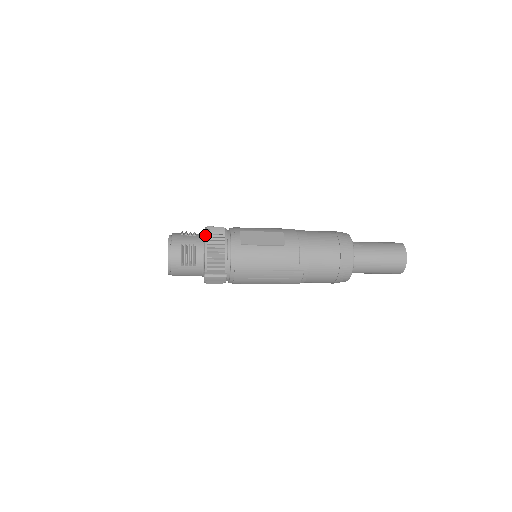
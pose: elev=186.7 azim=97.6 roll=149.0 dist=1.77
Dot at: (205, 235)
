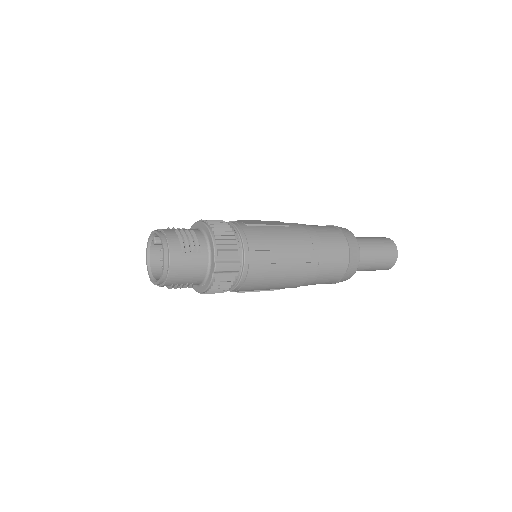
Dot at: (201, 221)
